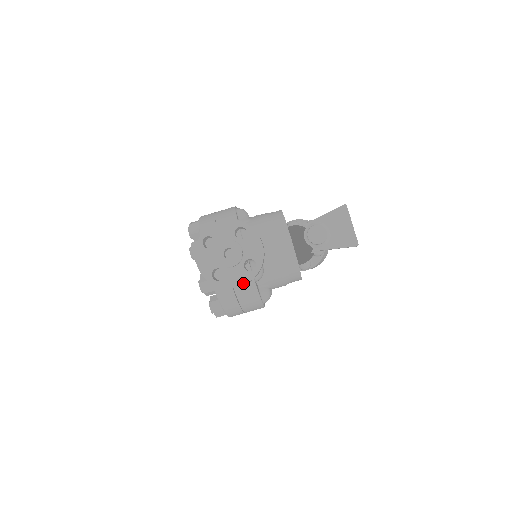
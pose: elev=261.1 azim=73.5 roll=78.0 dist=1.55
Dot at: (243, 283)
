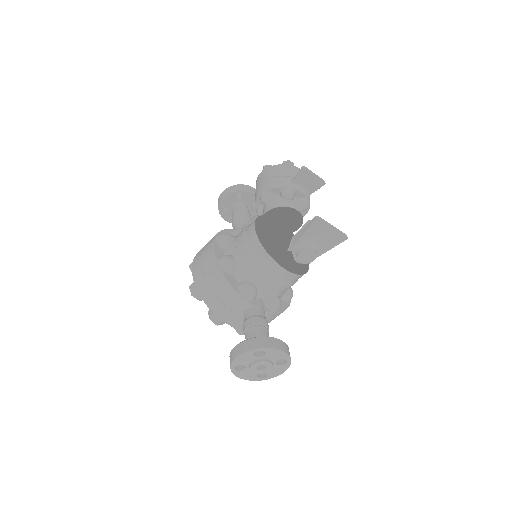
Dot at: (284, 371)
